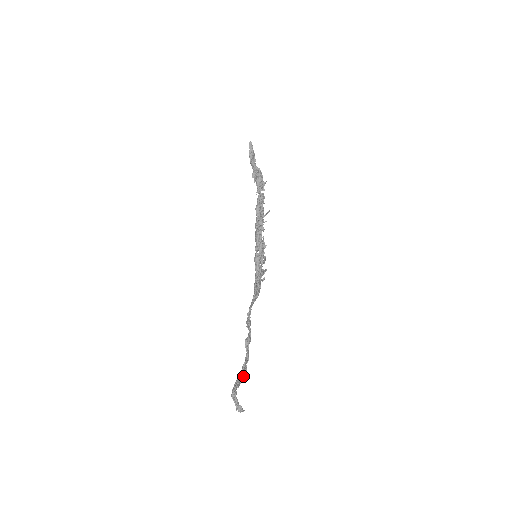
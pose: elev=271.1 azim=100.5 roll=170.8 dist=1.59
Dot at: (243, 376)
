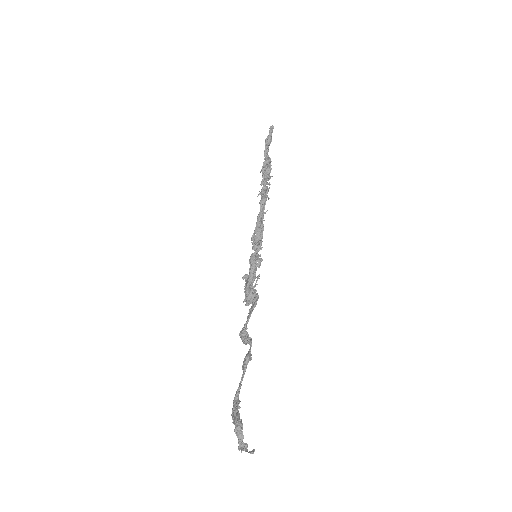
Dot at: (238, 403)
